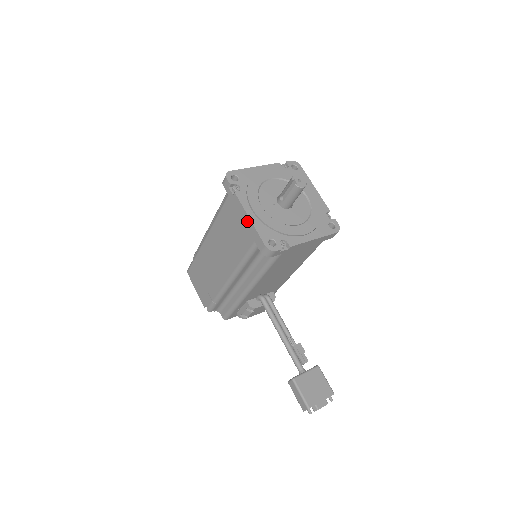
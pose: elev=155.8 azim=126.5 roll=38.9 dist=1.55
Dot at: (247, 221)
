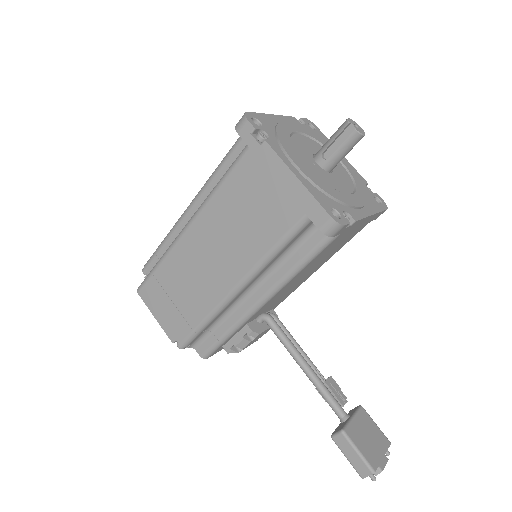
Dot at: (291, 182)
